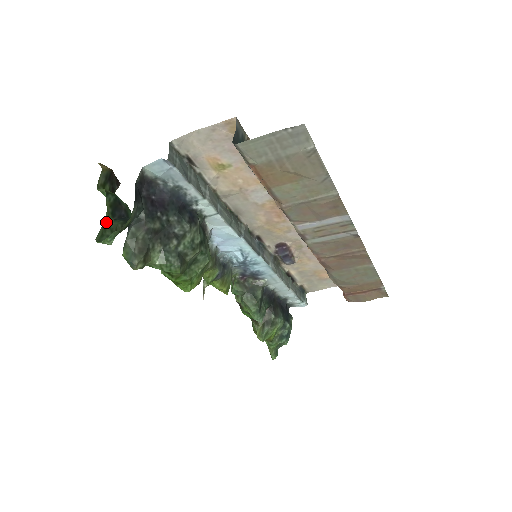
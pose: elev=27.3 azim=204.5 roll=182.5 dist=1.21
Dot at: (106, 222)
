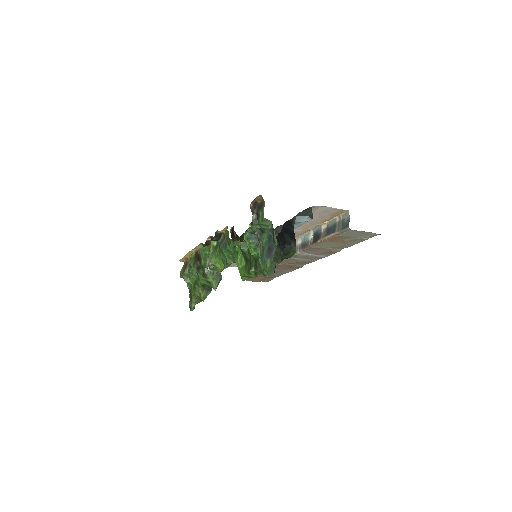
Dot at: (276, 248)
